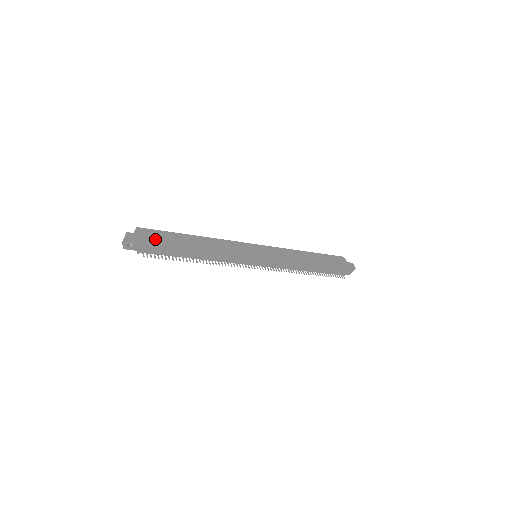
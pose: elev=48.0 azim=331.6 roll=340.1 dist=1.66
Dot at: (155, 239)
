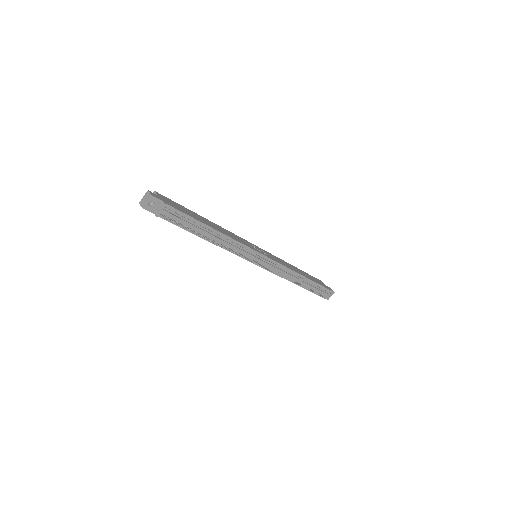
Dot at: (174, 205)
